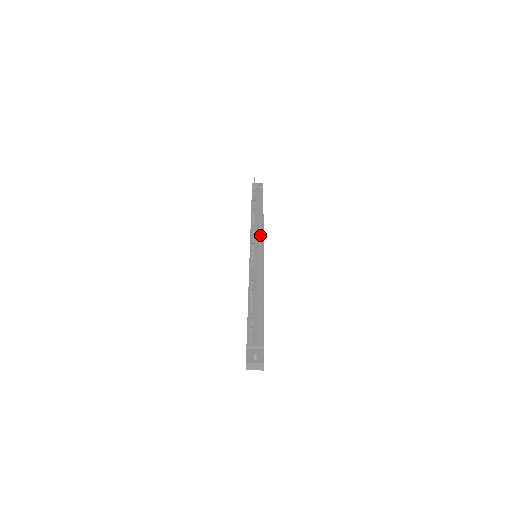
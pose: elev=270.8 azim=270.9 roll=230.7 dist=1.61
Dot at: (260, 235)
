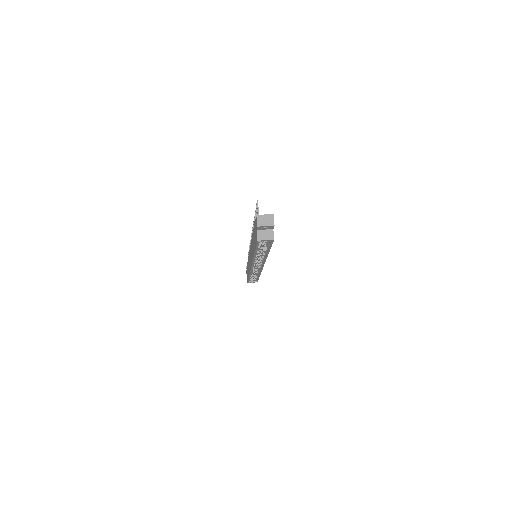
Dot at: occluded
